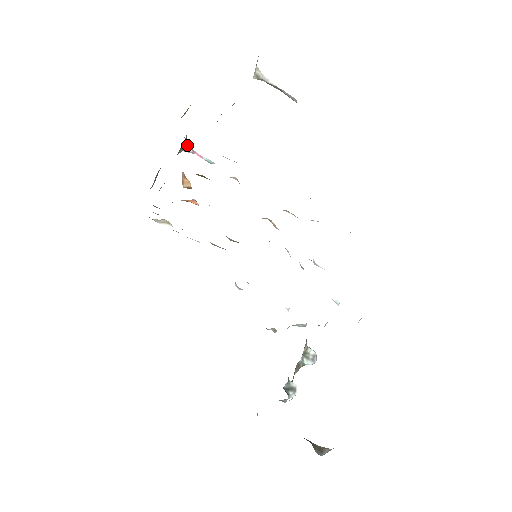
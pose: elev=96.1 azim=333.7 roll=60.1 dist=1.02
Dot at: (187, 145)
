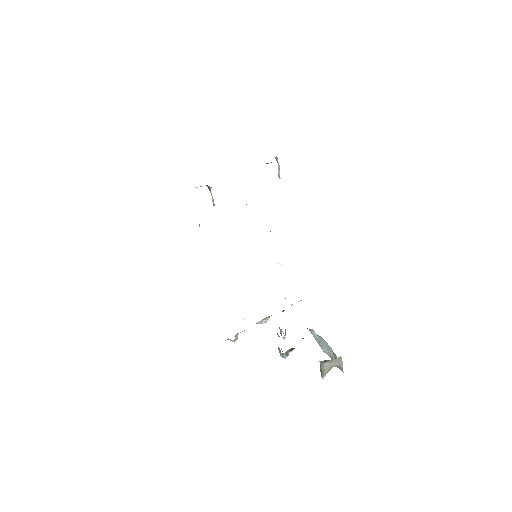
Dot at: occluded
